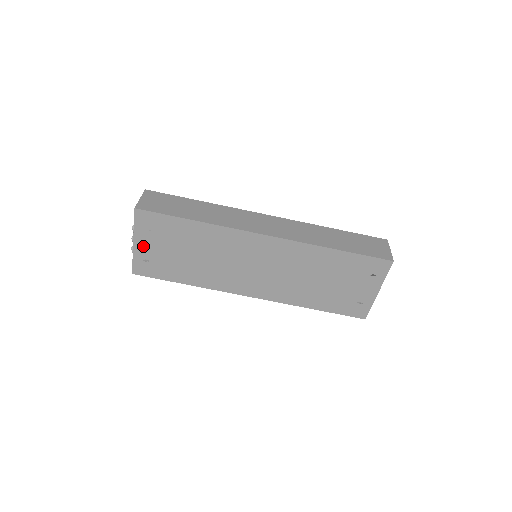
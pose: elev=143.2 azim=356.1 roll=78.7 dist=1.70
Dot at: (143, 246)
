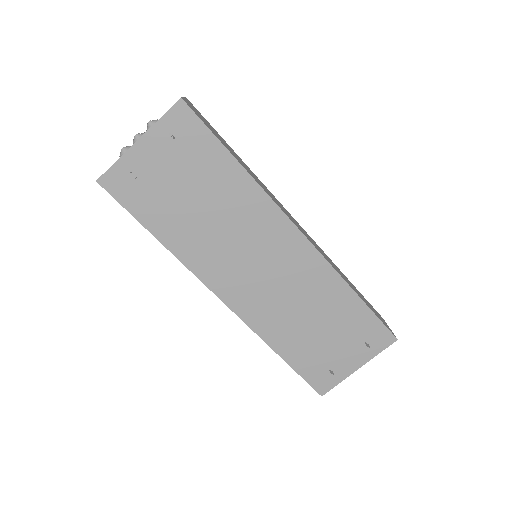
Dot at: (147, 153)
